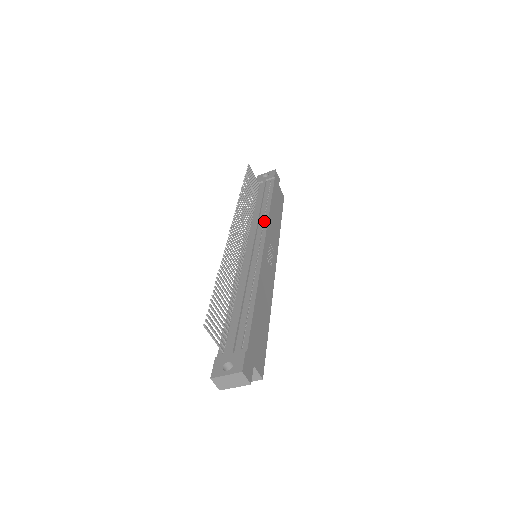
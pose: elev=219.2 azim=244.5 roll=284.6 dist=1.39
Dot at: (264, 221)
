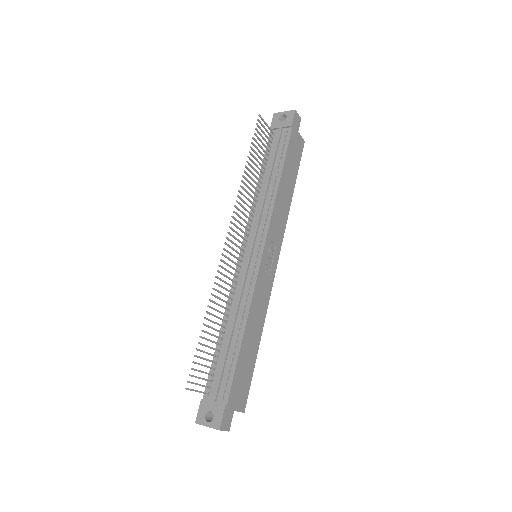
Dot at: (268, 211)
